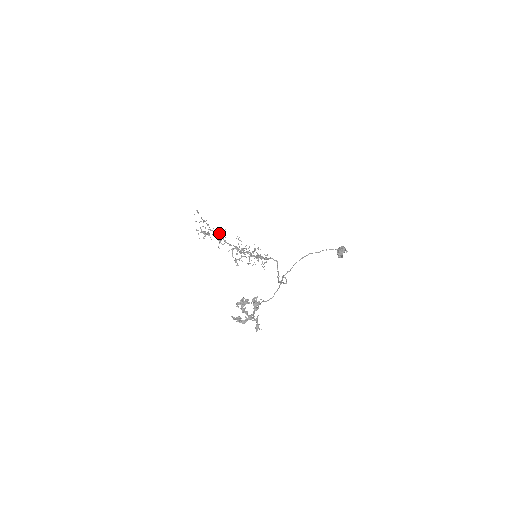
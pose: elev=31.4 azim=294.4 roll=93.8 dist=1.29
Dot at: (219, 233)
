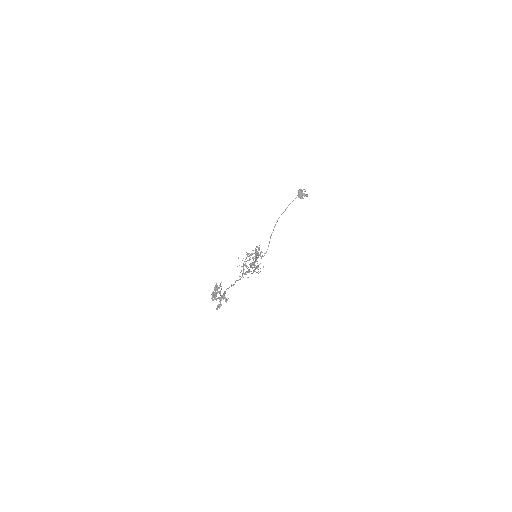
Dot at: occluded
